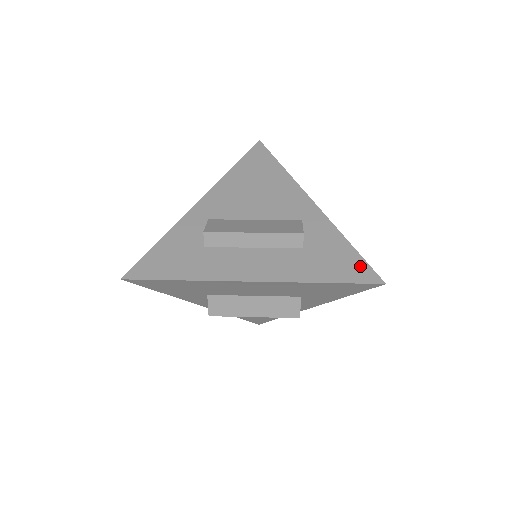
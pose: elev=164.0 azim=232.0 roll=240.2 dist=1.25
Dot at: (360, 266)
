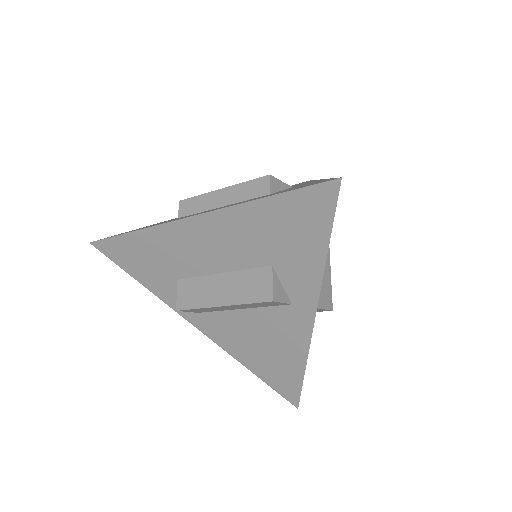
Dot at: (322, 181)
